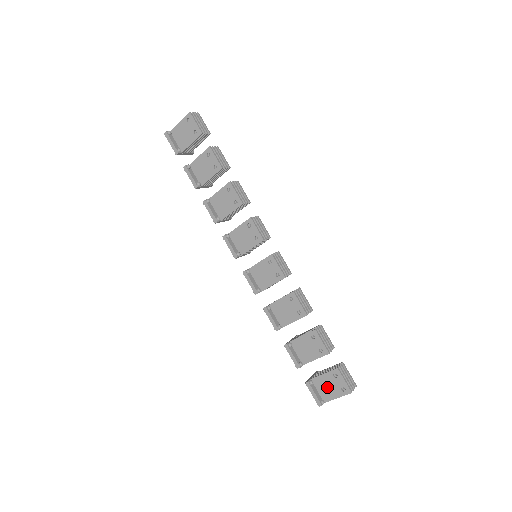
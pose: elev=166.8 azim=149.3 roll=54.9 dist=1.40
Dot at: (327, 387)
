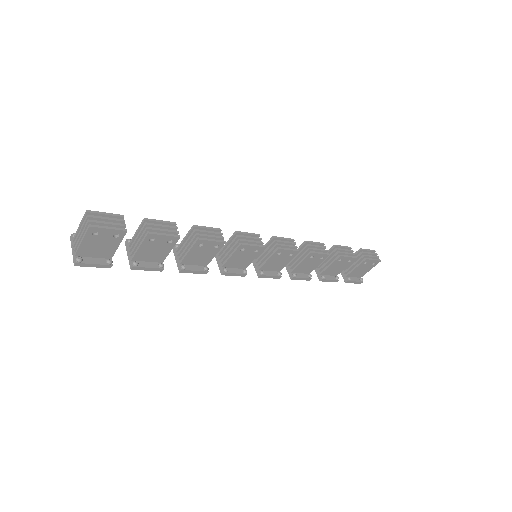
Dot at: (361, 271)
